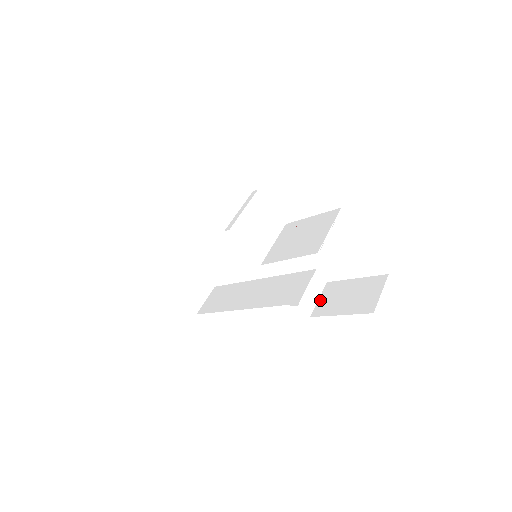
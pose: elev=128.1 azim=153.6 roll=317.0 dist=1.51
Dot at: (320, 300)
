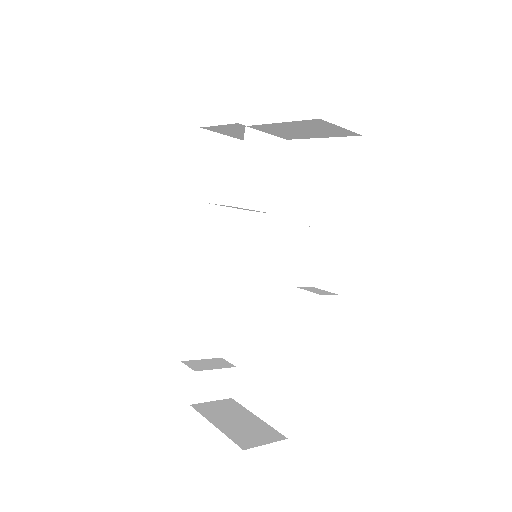
Dot at: occluded
